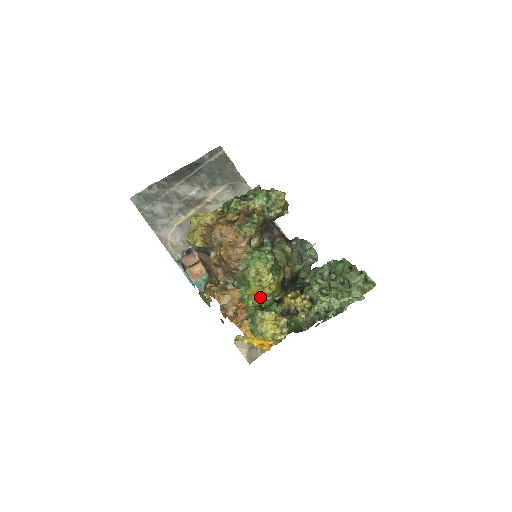
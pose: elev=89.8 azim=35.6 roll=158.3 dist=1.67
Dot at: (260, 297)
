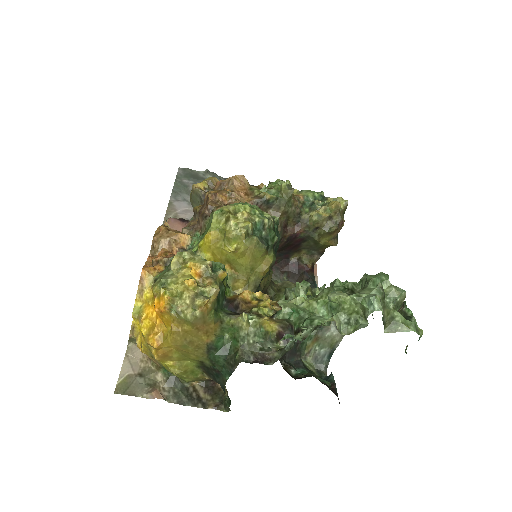
Dot at: occluded
